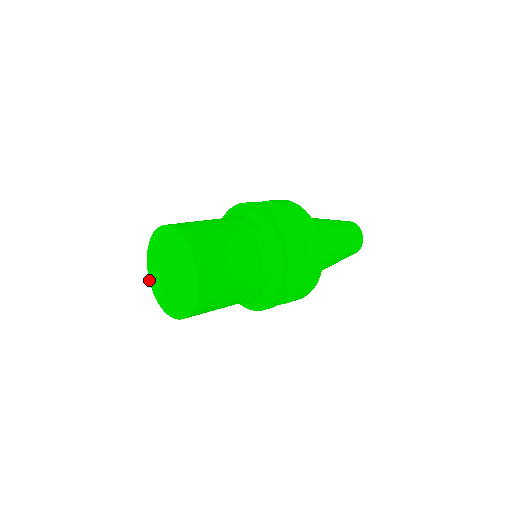
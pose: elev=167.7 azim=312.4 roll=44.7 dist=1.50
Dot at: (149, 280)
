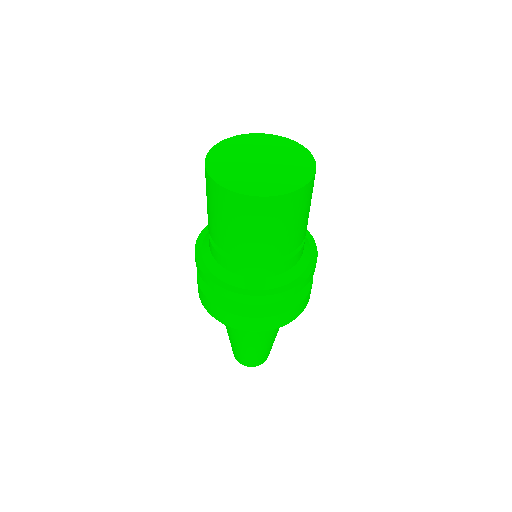
Dot at: (208, 152)
